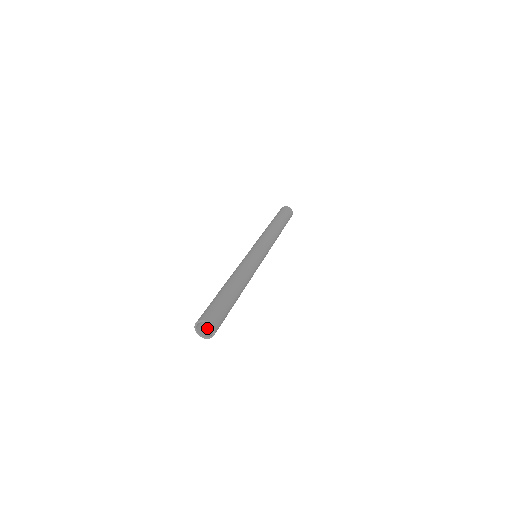
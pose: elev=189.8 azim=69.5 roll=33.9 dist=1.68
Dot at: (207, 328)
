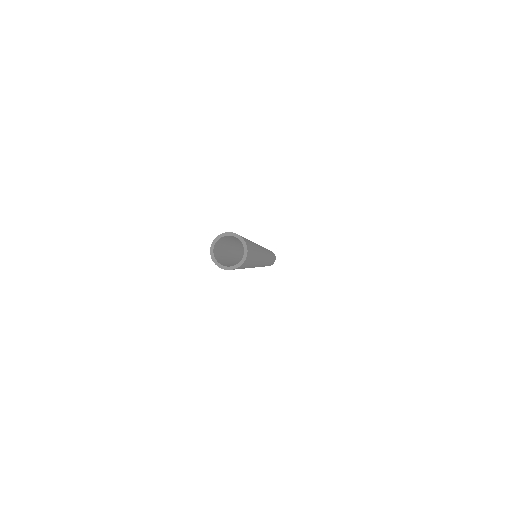
Dot at: (223, 263)
